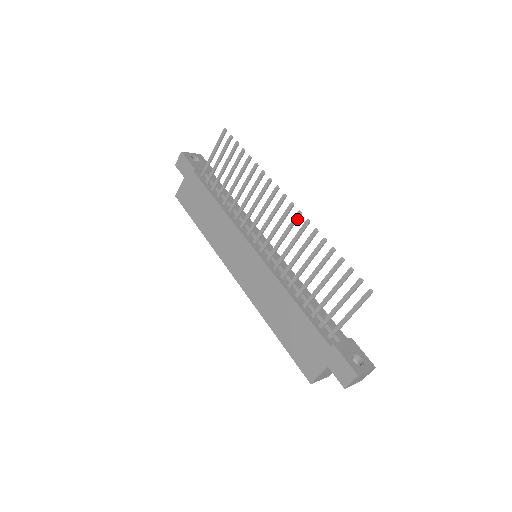
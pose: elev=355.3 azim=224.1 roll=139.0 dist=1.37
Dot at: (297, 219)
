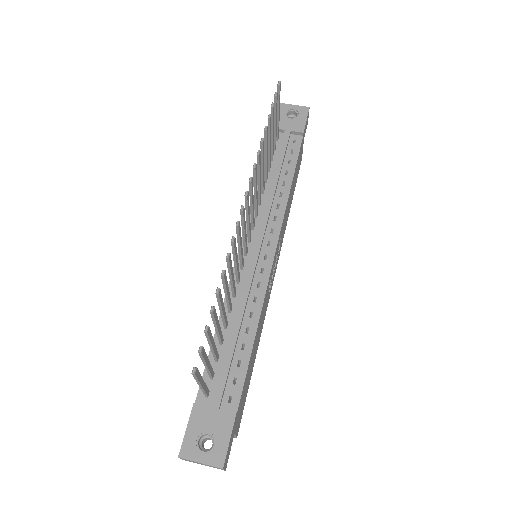
Dot at: (237, 231)
